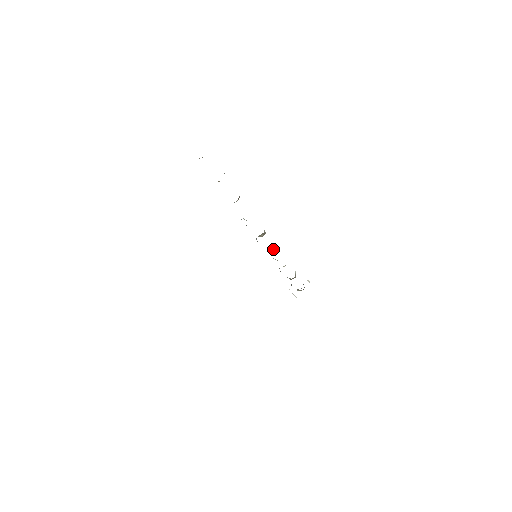
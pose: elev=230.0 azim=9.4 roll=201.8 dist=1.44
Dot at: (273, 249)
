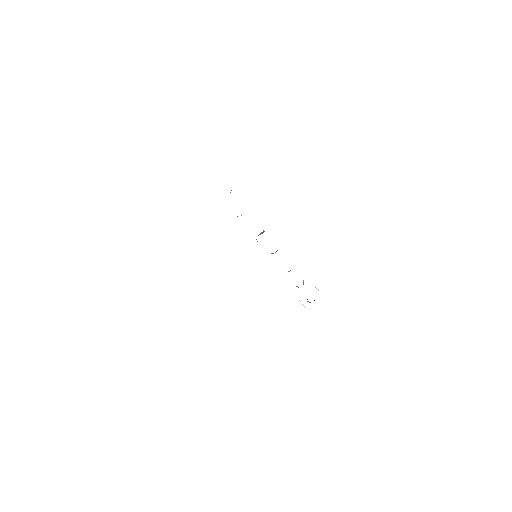
Dot at: occluded
